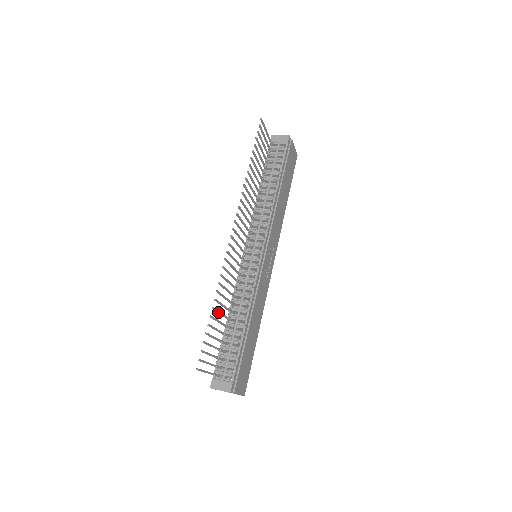
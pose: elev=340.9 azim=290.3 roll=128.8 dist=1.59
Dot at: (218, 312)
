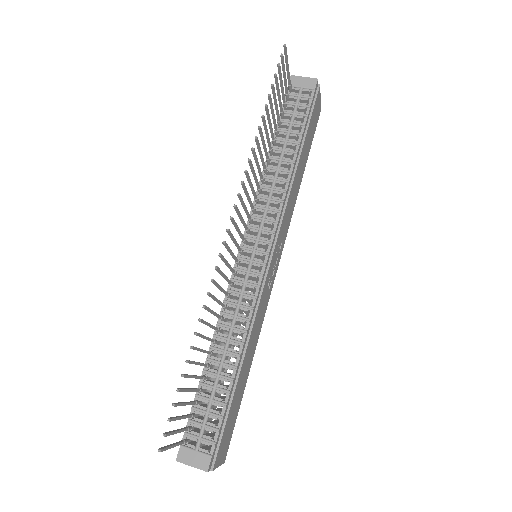
Dot at: (198, 350)
